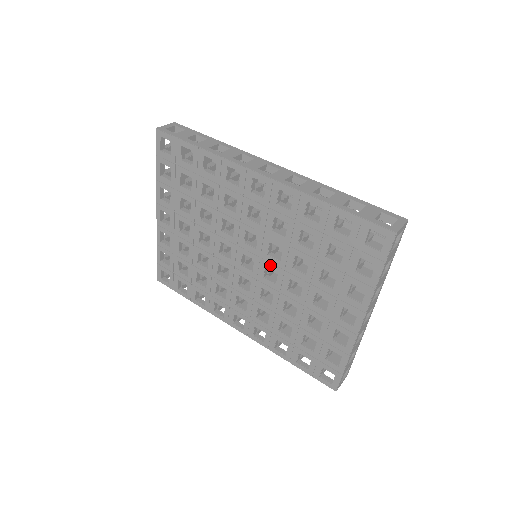
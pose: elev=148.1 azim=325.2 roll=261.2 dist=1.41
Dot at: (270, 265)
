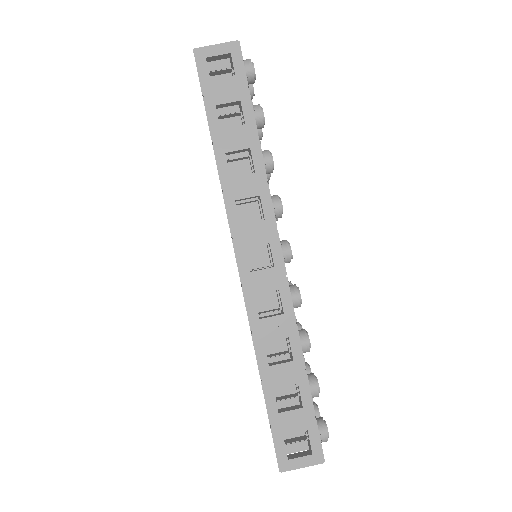
Dot at: occluded
